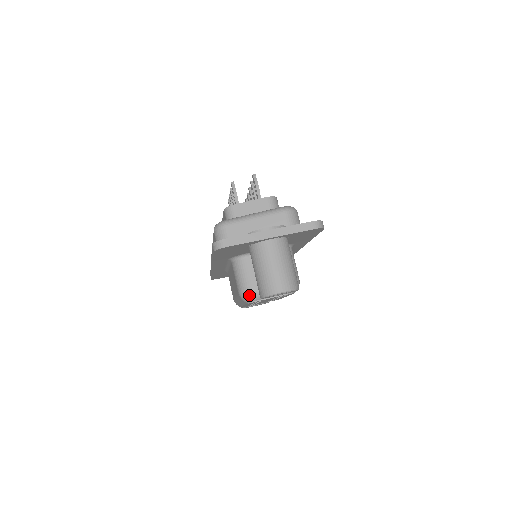
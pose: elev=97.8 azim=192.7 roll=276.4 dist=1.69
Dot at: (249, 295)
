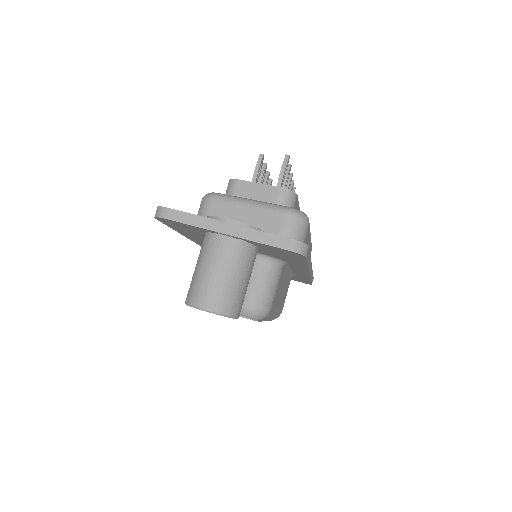
Dot at: occluded
